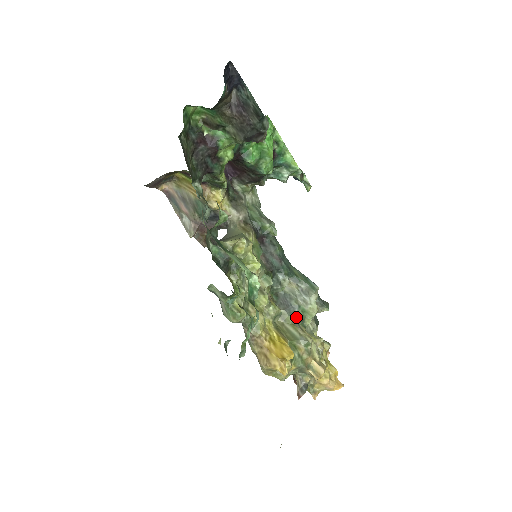
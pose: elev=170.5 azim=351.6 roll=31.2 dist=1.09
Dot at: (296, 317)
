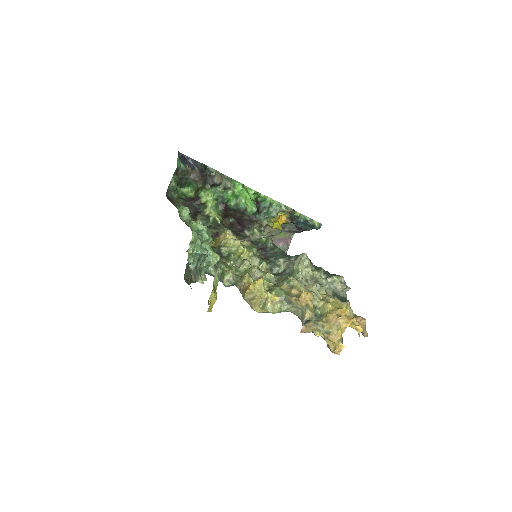
Dot at: (286, 275)
